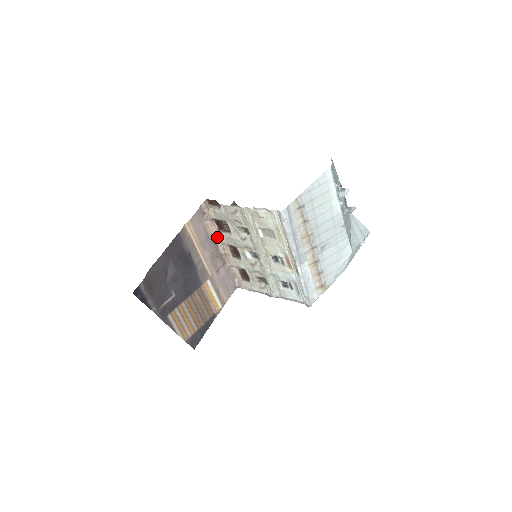
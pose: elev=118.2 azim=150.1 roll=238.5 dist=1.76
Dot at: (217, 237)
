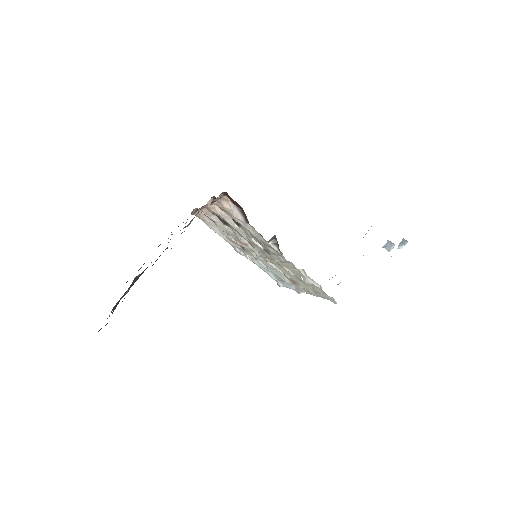
Dot at: (207, 207)
